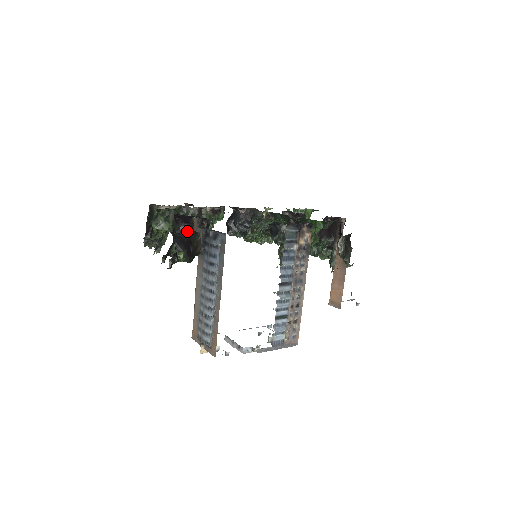
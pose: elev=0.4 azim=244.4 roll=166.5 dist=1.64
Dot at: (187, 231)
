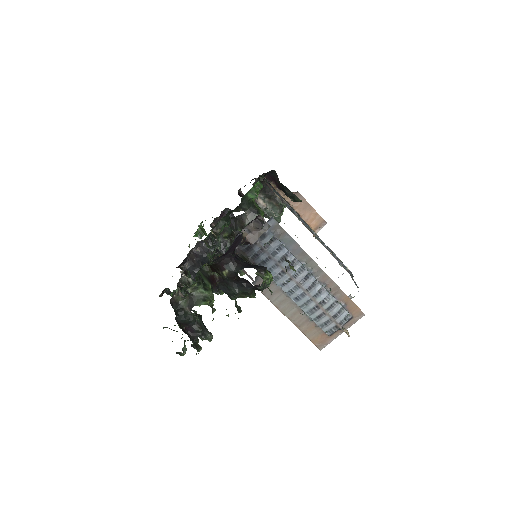
Dot at: (241, 260)
